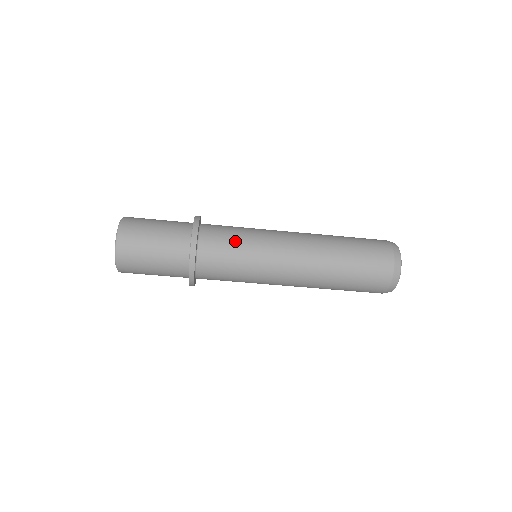
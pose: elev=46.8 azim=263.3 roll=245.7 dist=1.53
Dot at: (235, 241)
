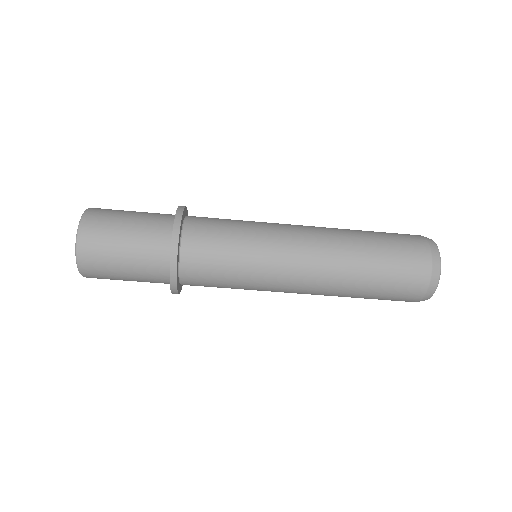
Dot at: (227, 251)
